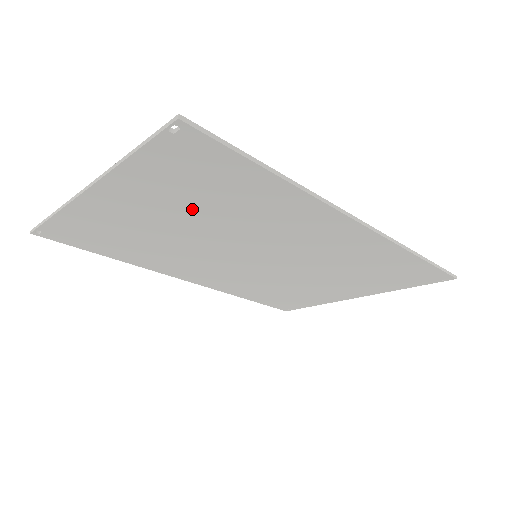
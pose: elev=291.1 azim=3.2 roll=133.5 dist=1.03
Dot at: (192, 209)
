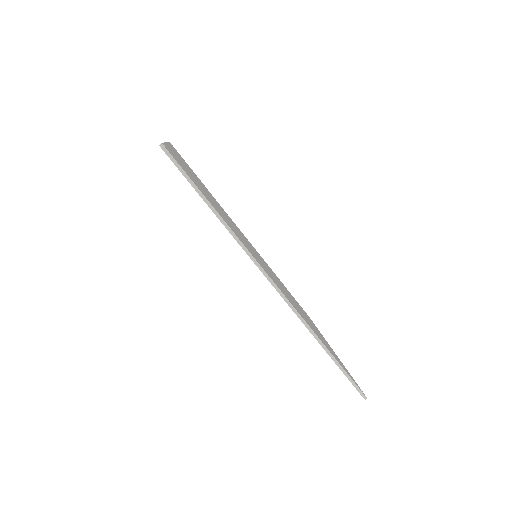
Dot at: occluded
